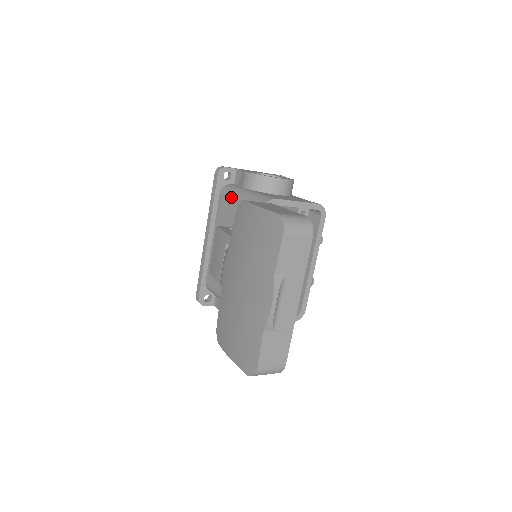
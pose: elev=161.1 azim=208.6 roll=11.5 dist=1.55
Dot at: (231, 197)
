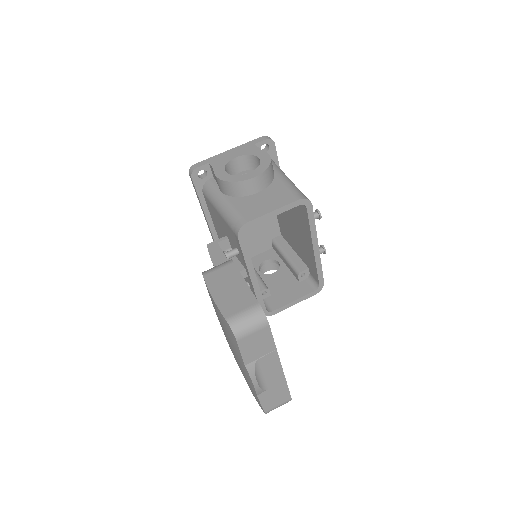
Dot at: (212, 204)
